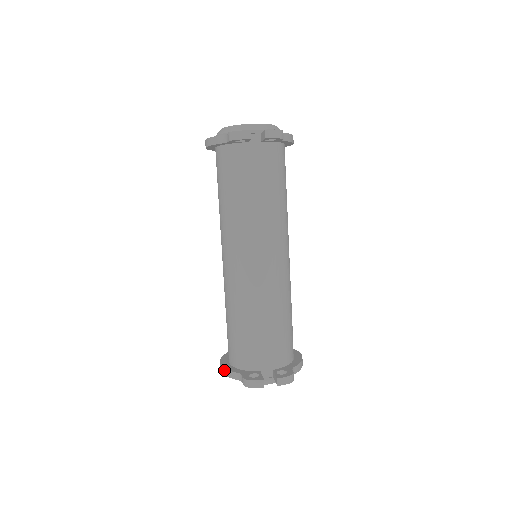
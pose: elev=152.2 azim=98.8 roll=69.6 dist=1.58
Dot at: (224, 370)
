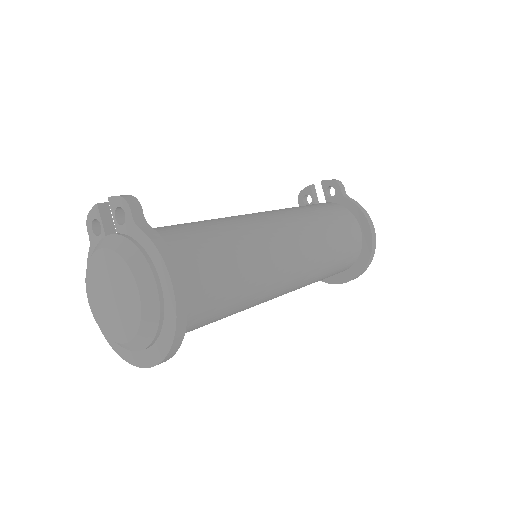
Dot at: occluded
